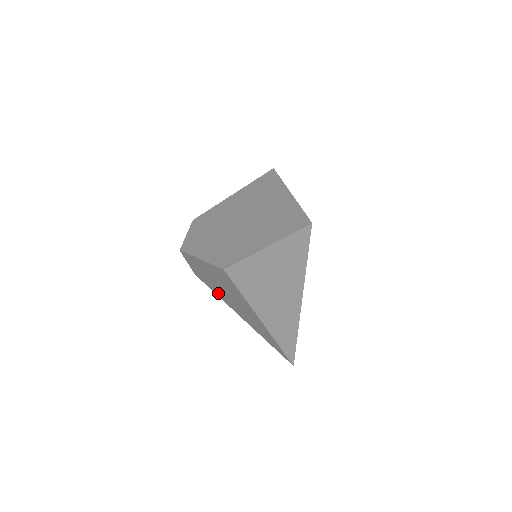
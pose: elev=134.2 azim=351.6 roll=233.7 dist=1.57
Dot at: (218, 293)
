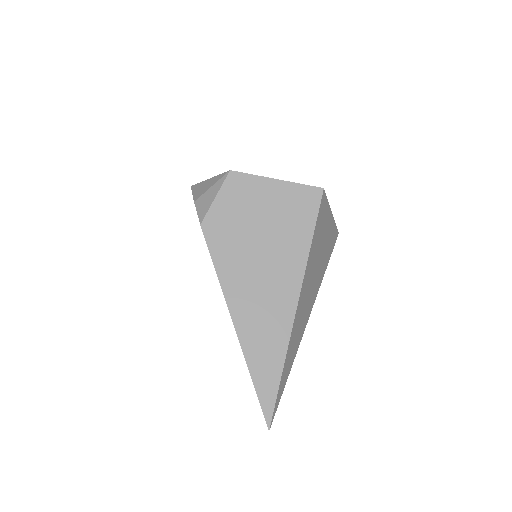
Dot at: (227, 259)
